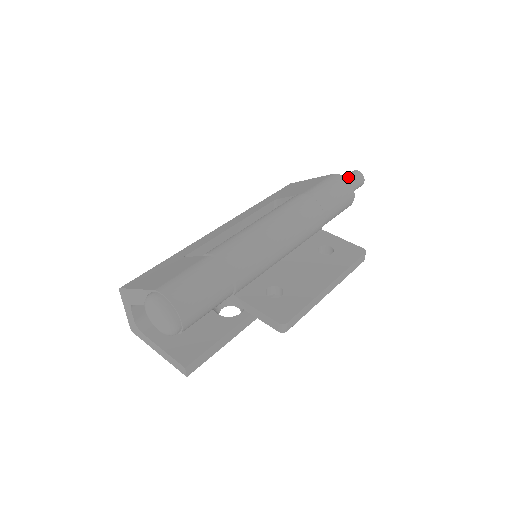
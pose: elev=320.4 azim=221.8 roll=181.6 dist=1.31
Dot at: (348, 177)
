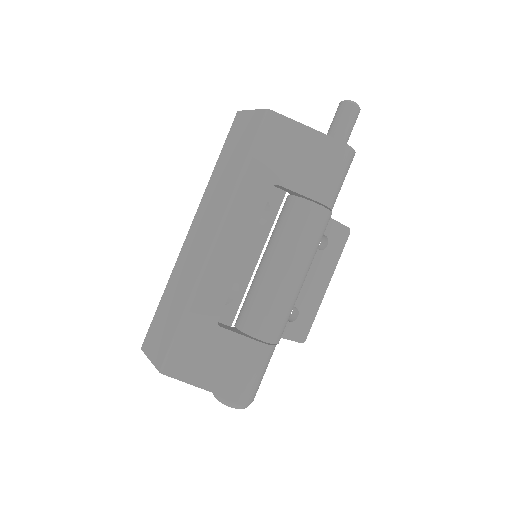
Dot at: (349, 128)
